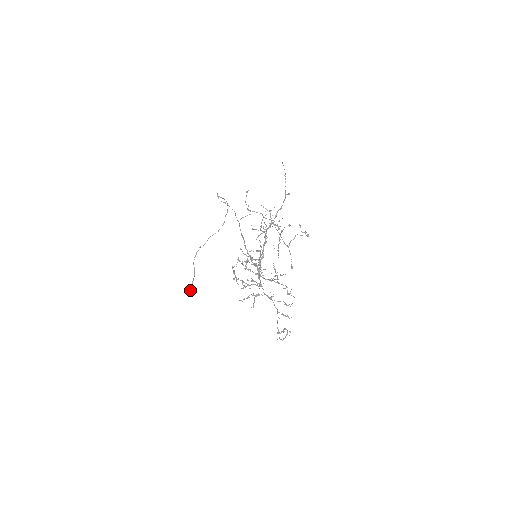
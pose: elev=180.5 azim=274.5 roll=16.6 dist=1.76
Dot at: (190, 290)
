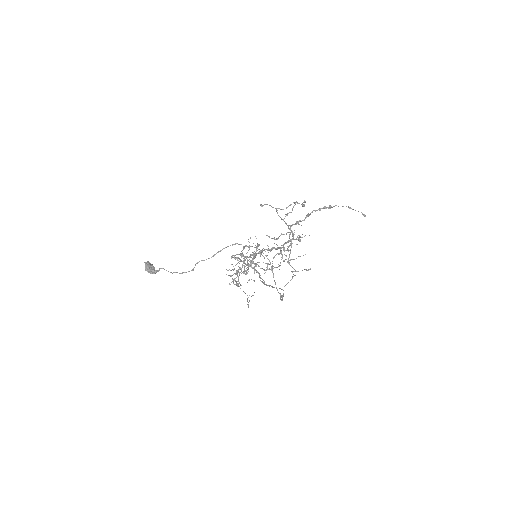
Dot at: occluded
